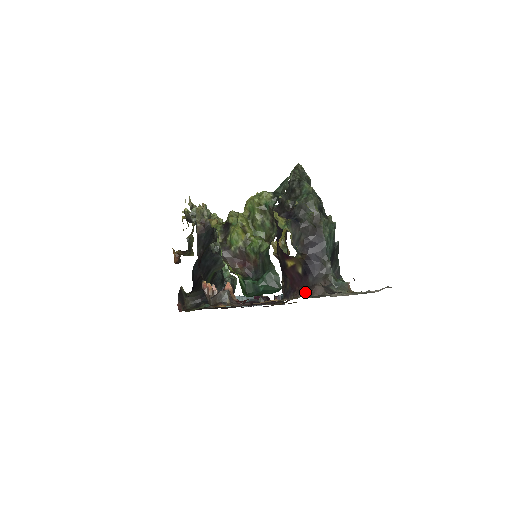
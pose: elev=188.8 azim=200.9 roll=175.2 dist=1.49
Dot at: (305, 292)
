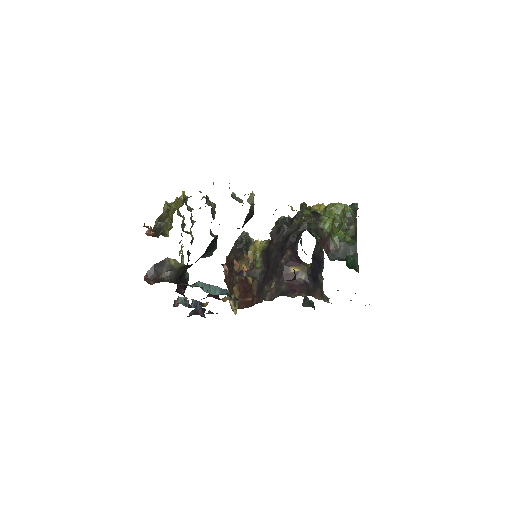
Dot at: (309, 294)
